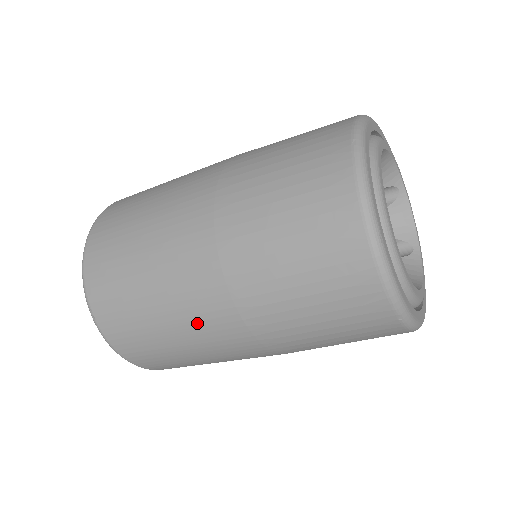
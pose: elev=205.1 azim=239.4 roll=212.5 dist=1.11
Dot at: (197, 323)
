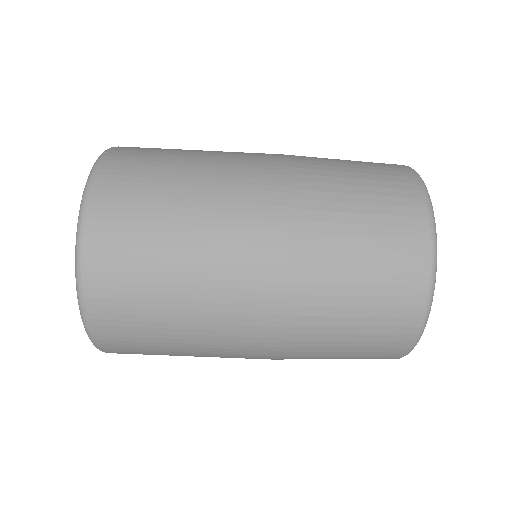
Dot at: (231, 174)
